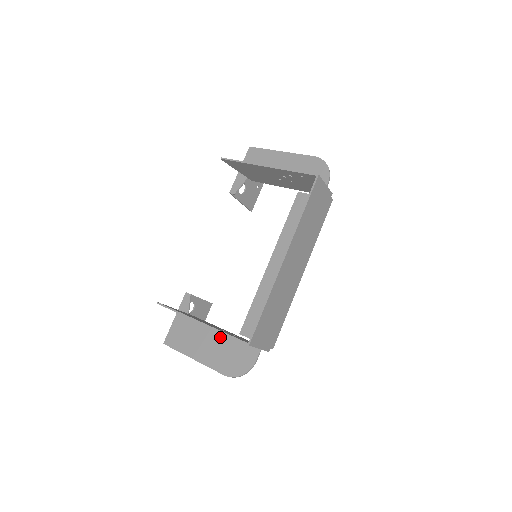
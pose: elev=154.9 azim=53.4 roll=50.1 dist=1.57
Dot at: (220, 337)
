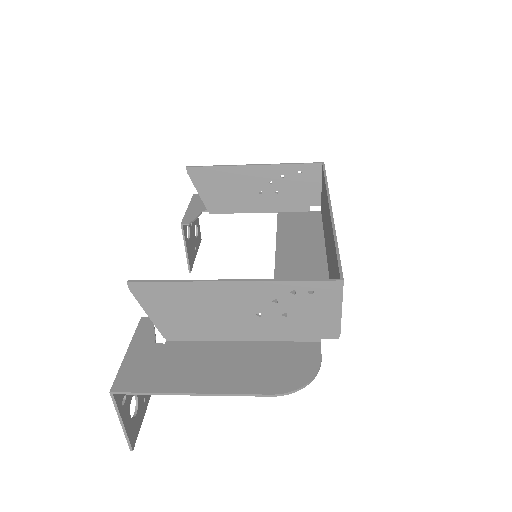
Dot at: (237, 349)
